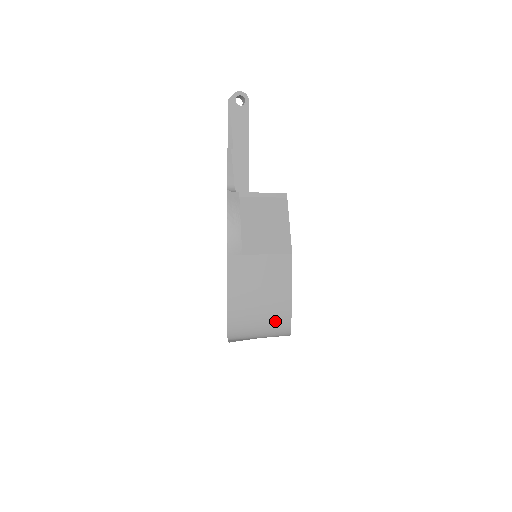
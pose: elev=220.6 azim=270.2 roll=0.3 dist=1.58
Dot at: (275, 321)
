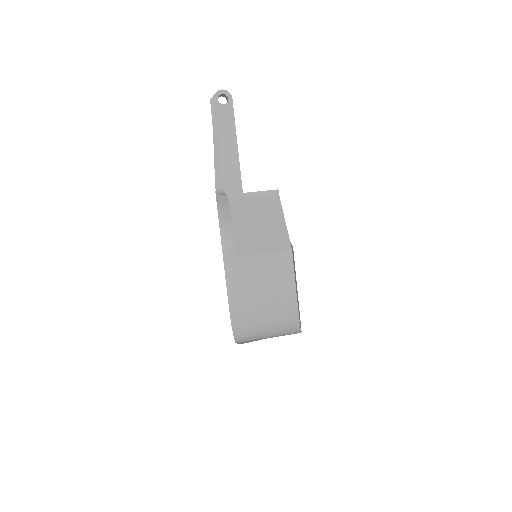
Dot at: (282, 320)
